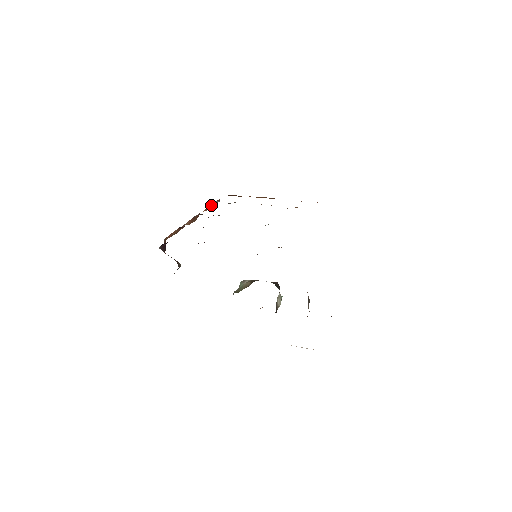
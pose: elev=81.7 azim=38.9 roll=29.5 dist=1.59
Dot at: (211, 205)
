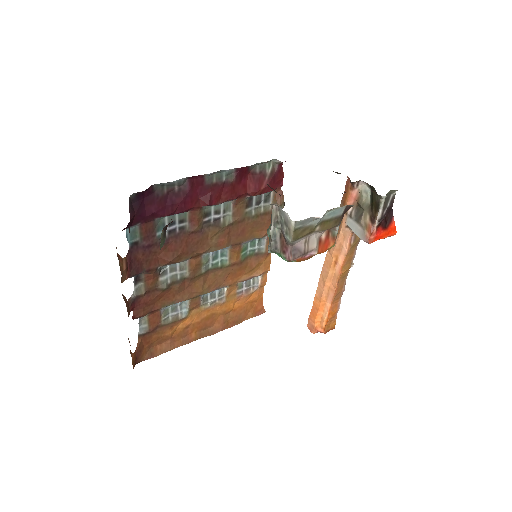
Dot at: (130, 352)
